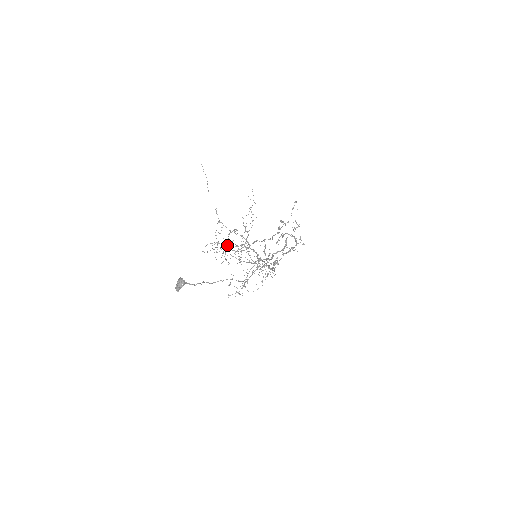
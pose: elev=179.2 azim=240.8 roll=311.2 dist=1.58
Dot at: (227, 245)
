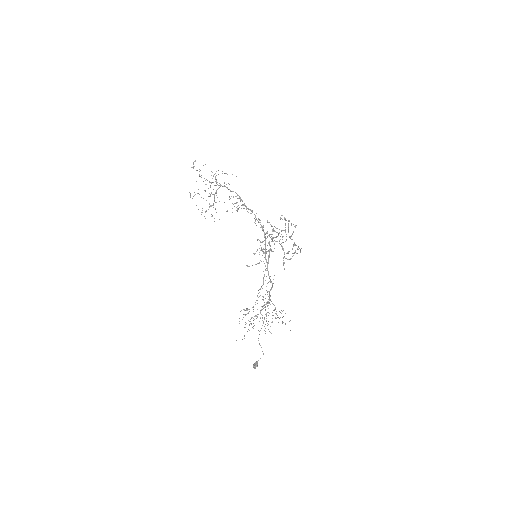
Dot at: (258, 314)
